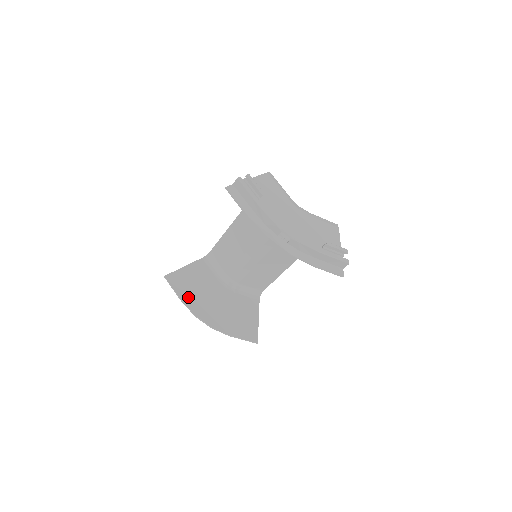
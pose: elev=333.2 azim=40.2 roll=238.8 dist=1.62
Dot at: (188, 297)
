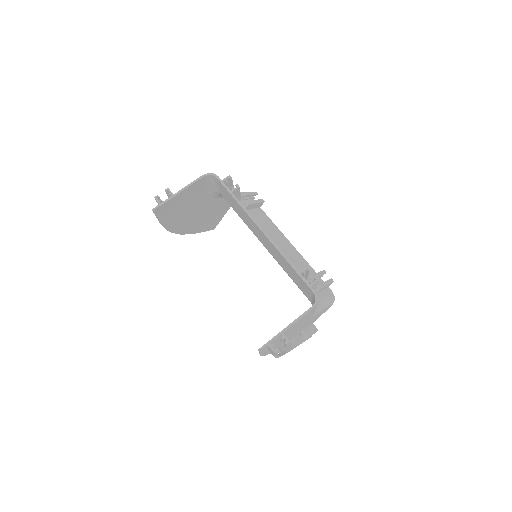
Dot at: (169, 220)
